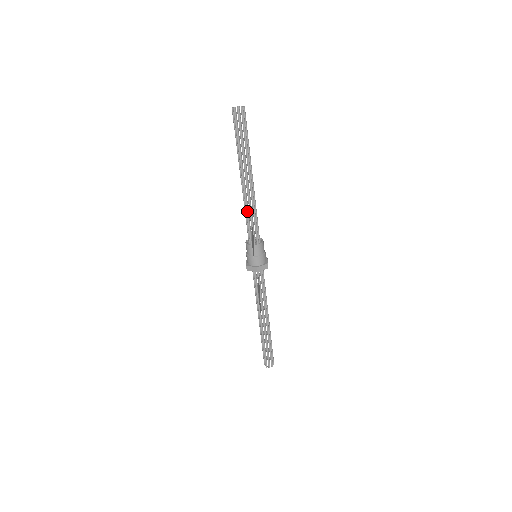
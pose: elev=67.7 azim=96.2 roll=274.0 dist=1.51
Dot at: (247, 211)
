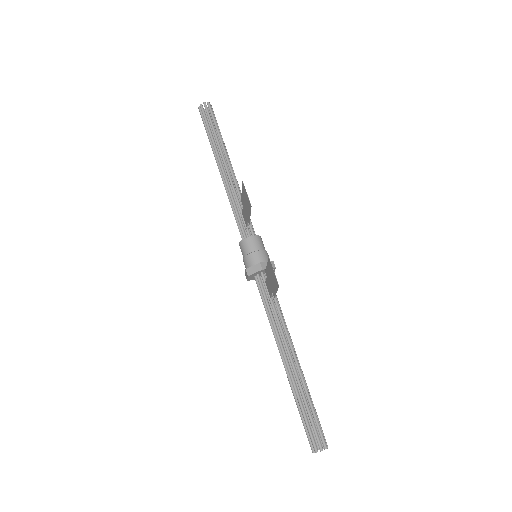
Dot at: (233, 201)
